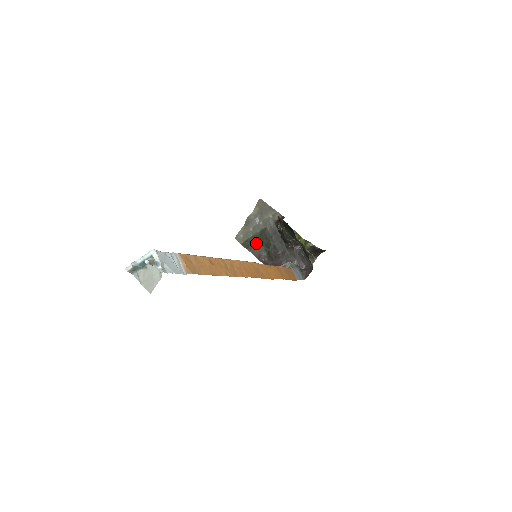
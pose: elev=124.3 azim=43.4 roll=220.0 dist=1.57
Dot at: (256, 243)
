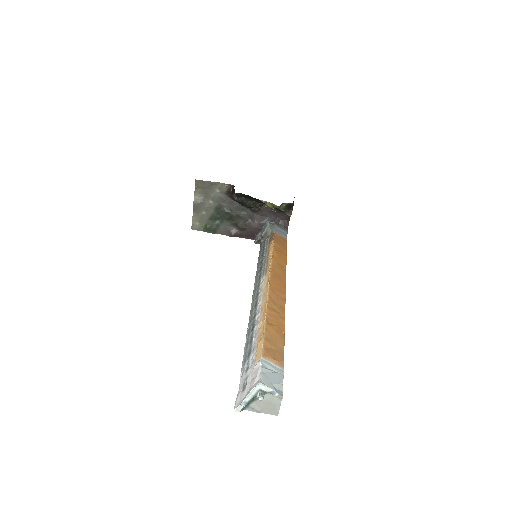
Dot at: (217, 223)
